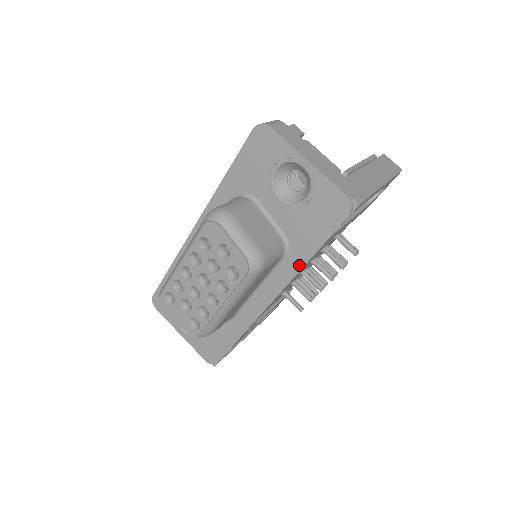
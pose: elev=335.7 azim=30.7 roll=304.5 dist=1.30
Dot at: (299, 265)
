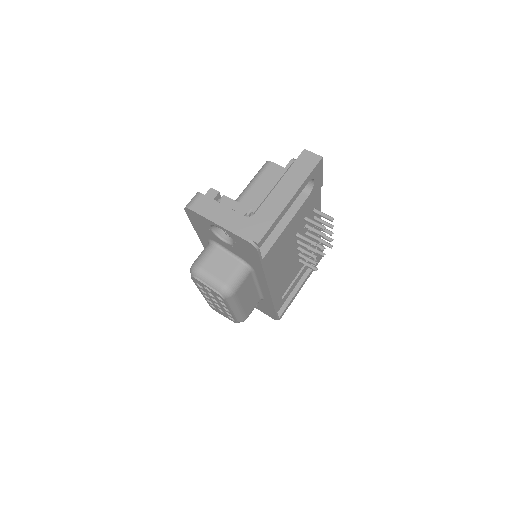
Dot at: (262, 274)
